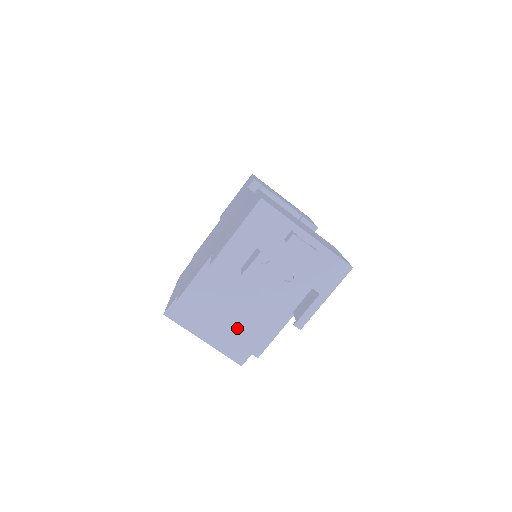
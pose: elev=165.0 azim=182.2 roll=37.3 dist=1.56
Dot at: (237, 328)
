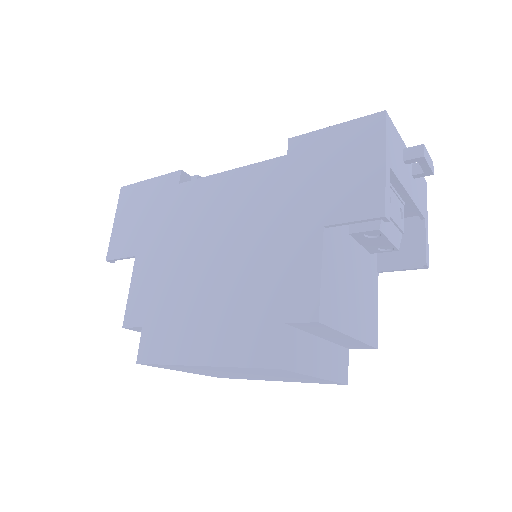
Dot at: (360, 321)
